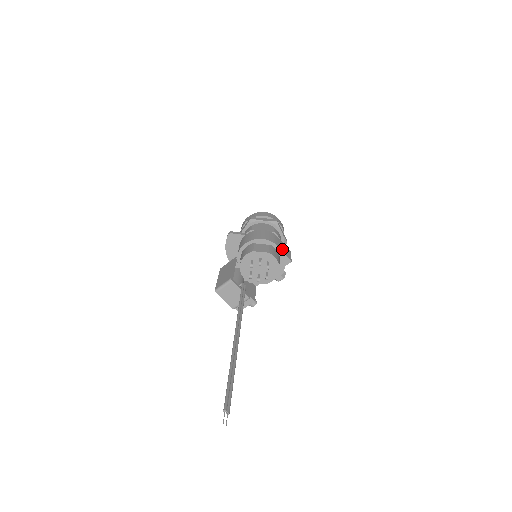
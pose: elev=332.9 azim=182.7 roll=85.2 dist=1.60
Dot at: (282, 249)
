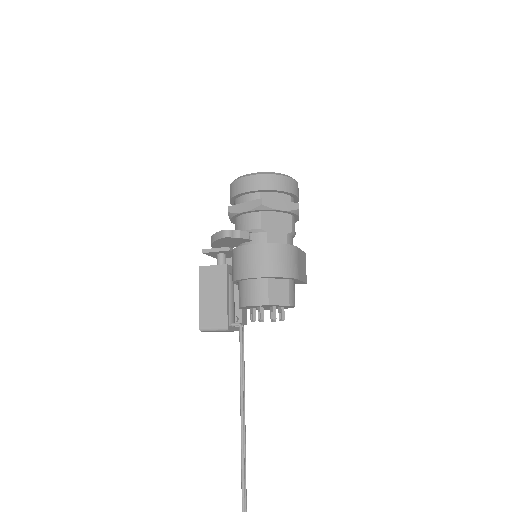
Dot at: (301, 274)
